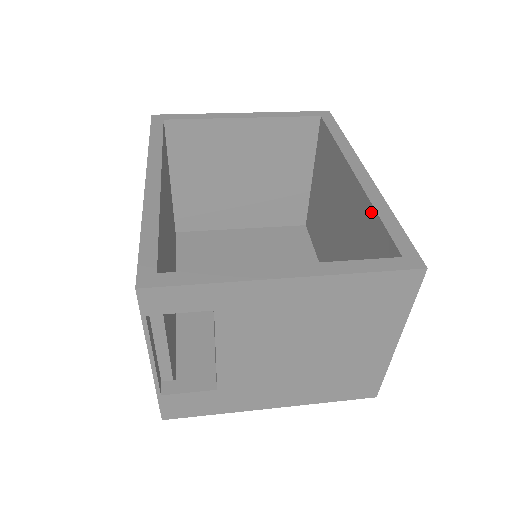
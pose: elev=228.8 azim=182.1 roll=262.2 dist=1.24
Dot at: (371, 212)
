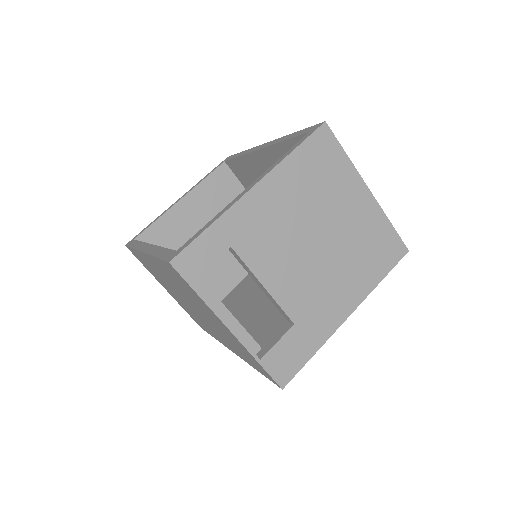
Dot at: (282, 147)
